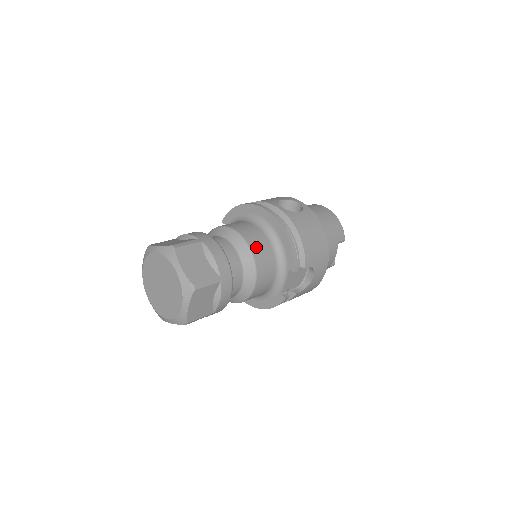
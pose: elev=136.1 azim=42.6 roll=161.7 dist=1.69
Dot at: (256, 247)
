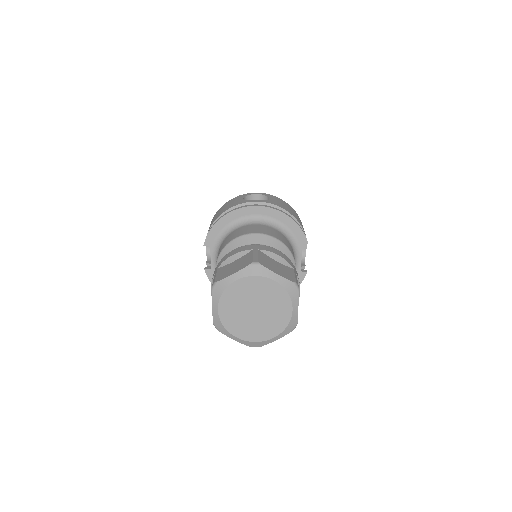
Dot at: (279, 237)
